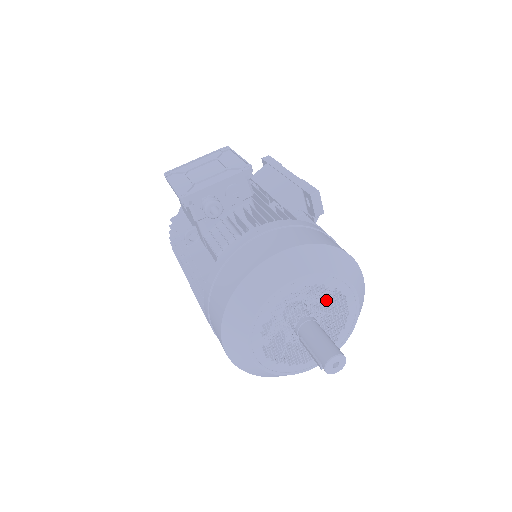
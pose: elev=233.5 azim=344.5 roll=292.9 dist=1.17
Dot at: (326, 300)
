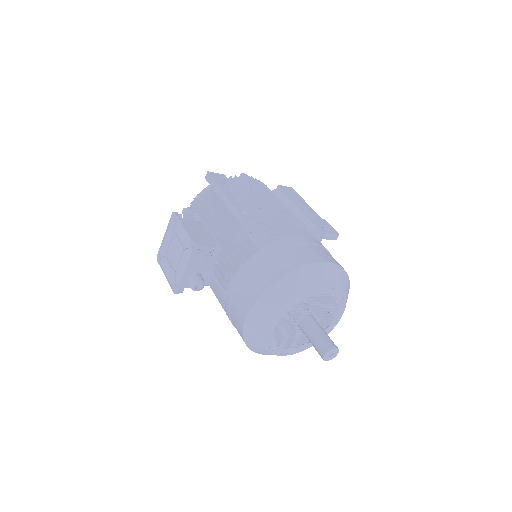
Dot at: (304, 306)
